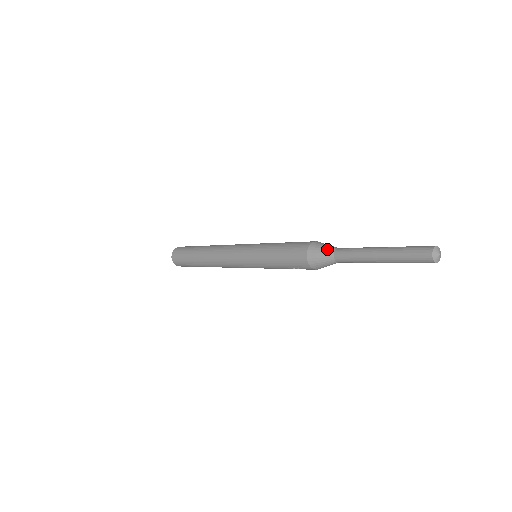
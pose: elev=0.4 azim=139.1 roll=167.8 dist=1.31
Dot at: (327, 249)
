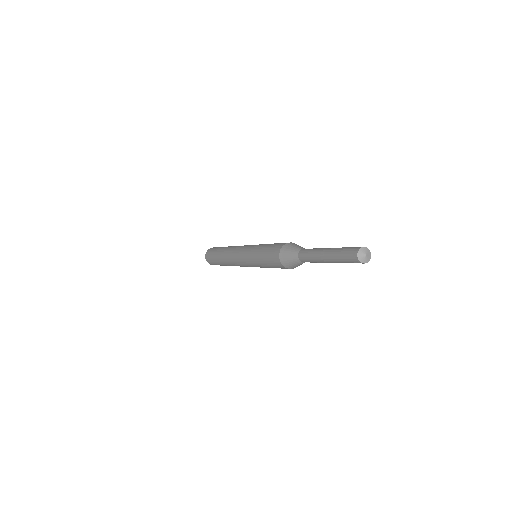
Dot at: (292, 255)
